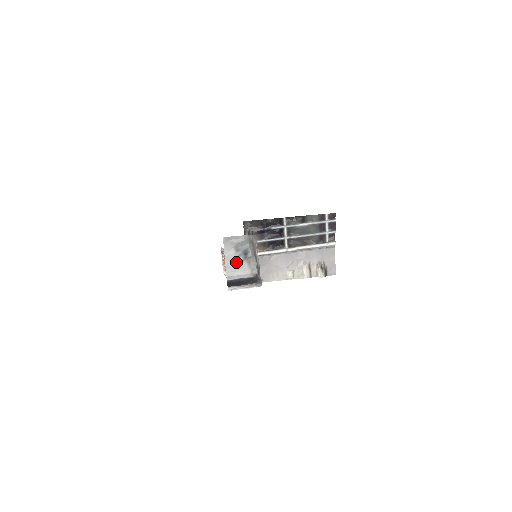
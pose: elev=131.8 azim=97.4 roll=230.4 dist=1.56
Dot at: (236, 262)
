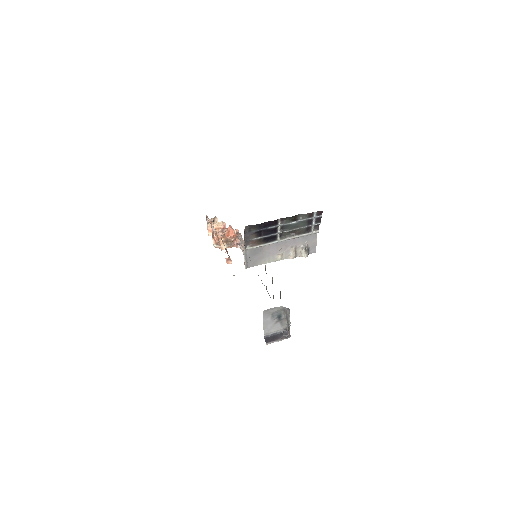
Dot at: (271, 324)
